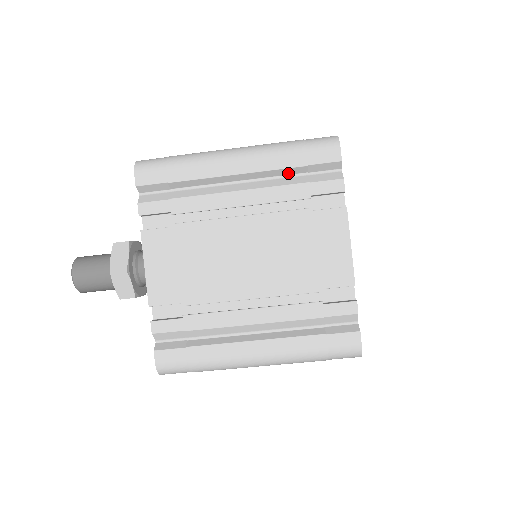
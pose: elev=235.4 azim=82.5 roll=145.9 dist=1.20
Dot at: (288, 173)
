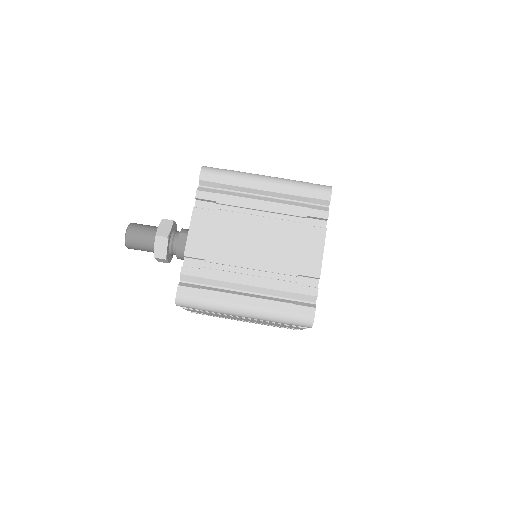
Dot at: (296, 199)
